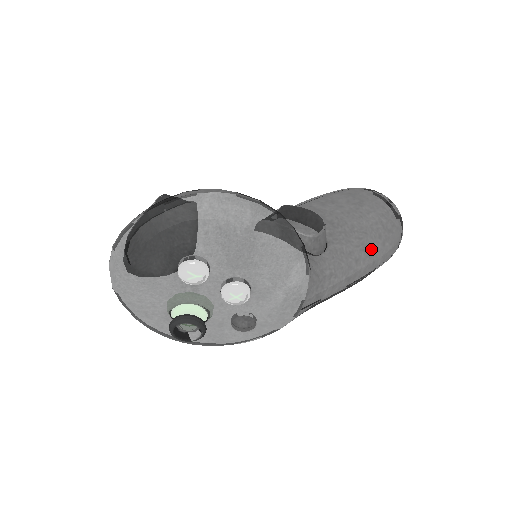
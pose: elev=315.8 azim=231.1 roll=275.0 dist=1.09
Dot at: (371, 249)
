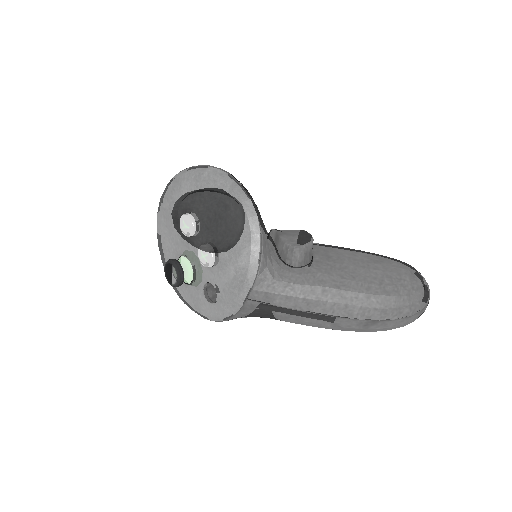
Dot at: (348, 291)
